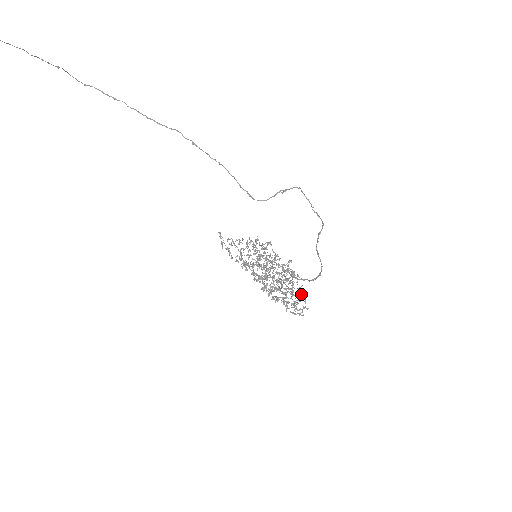
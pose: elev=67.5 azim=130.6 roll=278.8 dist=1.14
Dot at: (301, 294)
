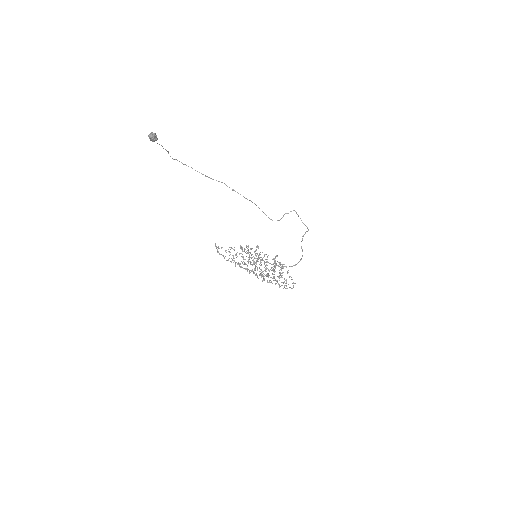
Dot at: occluded
